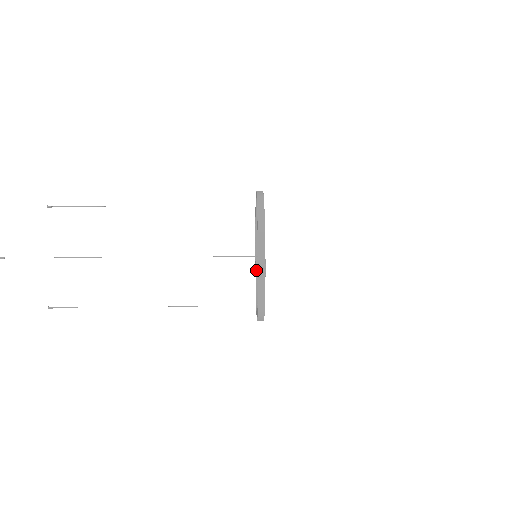
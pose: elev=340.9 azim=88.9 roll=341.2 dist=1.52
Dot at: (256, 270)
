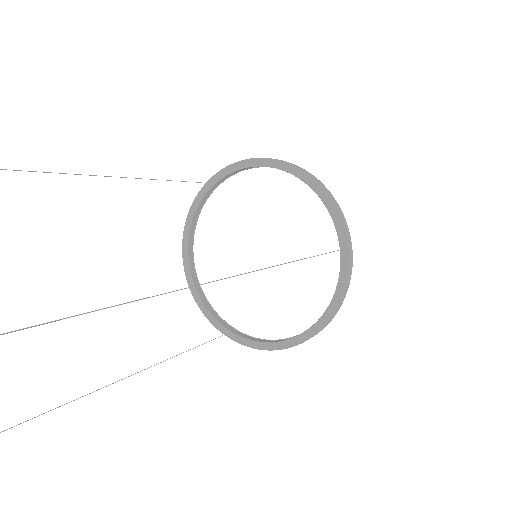
Dot at: (194, 283)
